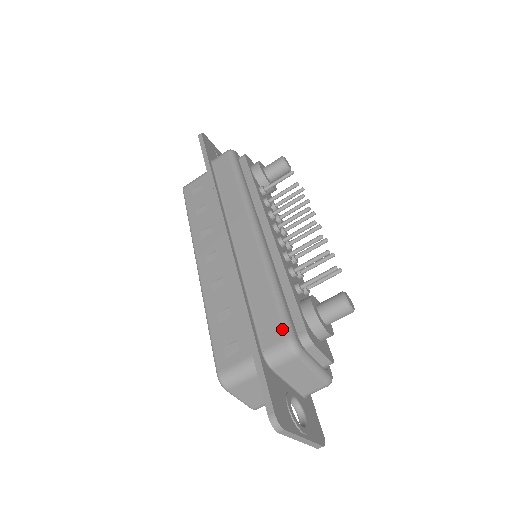
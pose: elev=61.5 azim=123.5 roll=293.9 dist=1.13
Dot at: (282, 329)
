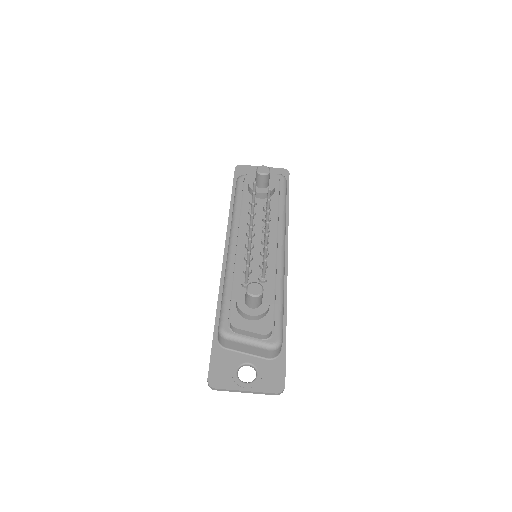
Dot at: (219, 322)
